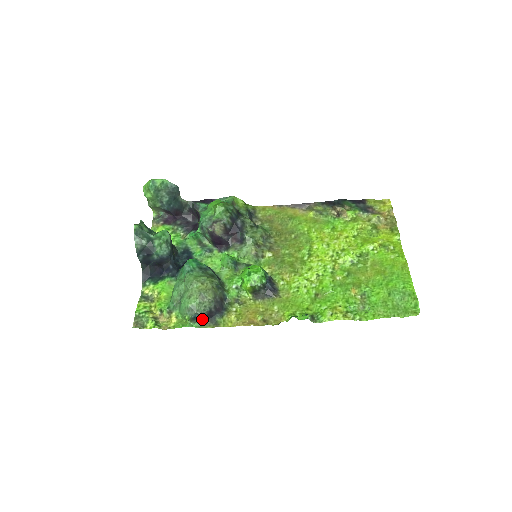
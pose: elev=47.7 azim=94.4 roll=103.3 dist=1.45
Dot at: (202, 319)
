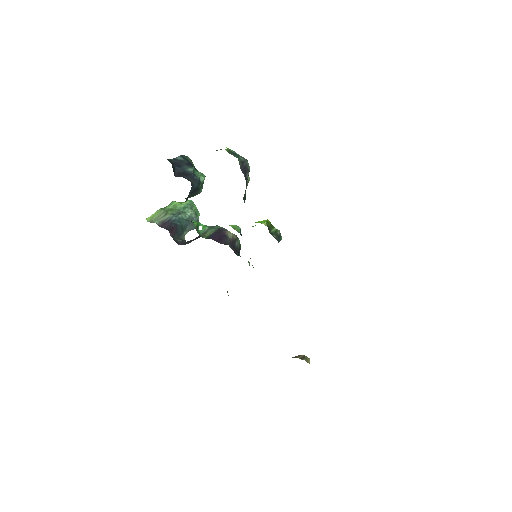
Dot at: (241, 159)
